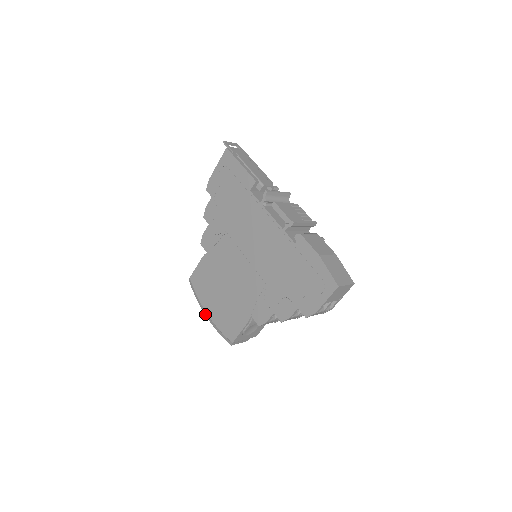
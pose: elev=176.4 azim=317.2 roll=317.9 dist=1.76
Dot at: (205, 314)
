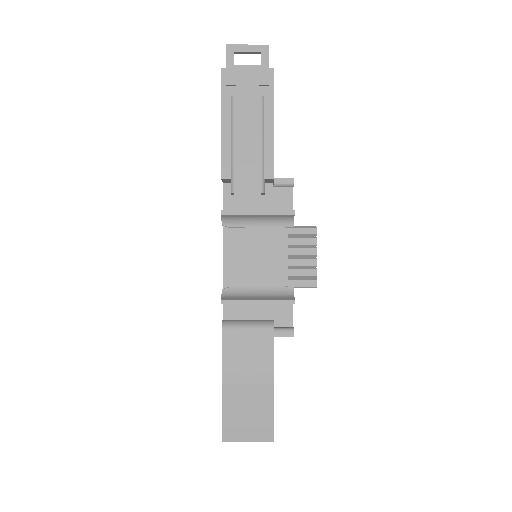
Dot at: occluded
